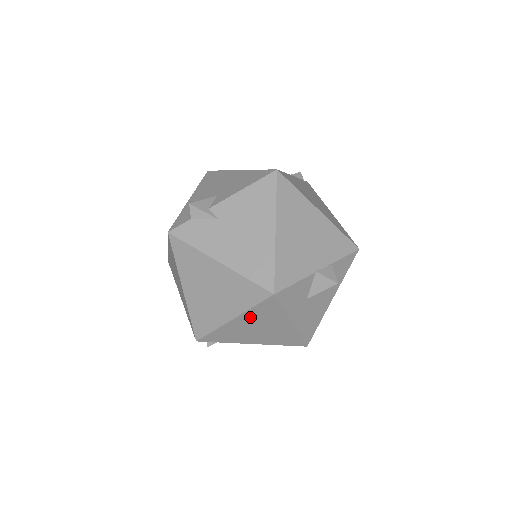
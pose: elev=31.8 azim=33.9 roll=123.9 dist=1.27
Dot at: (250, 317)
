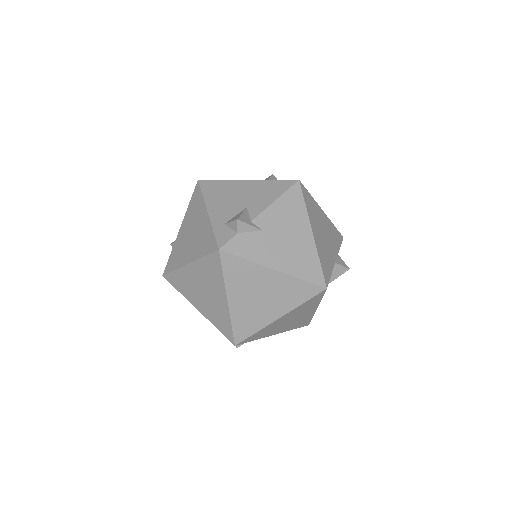
Dot at: (294, 312)
